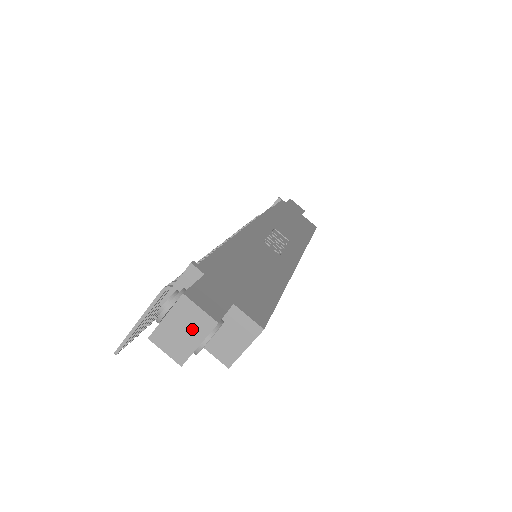
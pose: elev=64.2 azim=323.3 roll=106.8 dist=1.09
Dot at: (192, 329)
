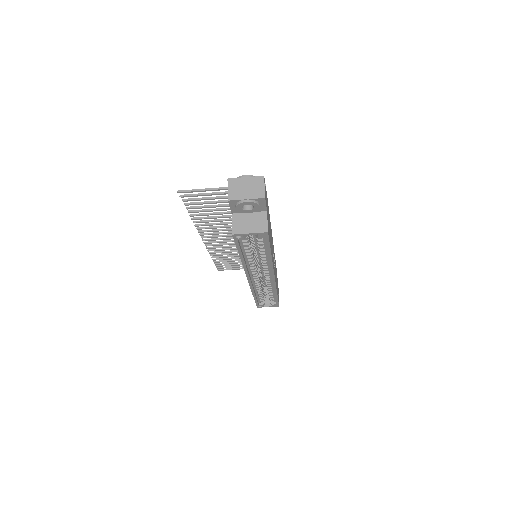
Dot at: (251, 191)
